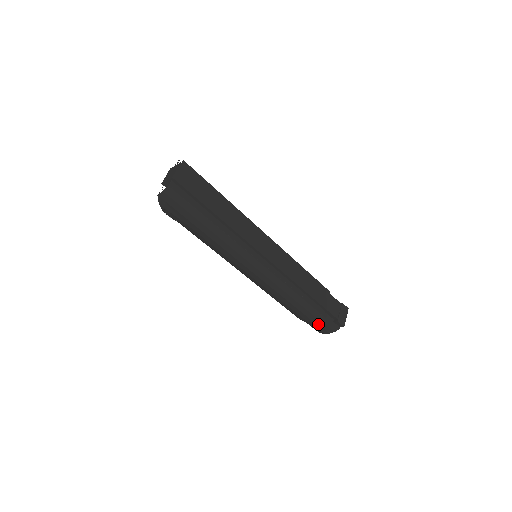
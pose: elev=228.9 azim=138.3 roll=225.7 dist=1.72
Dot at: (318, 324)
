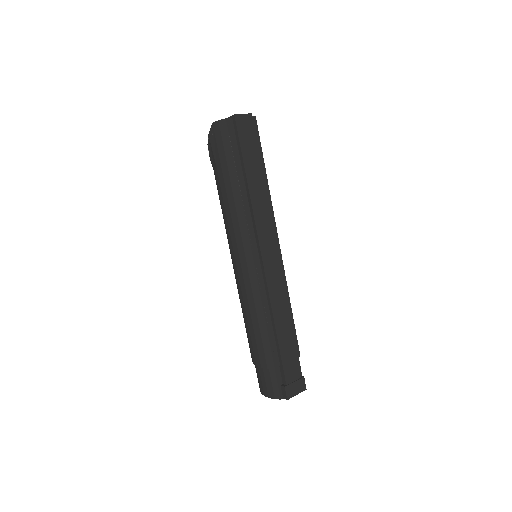
Dot at: (264, 376)
